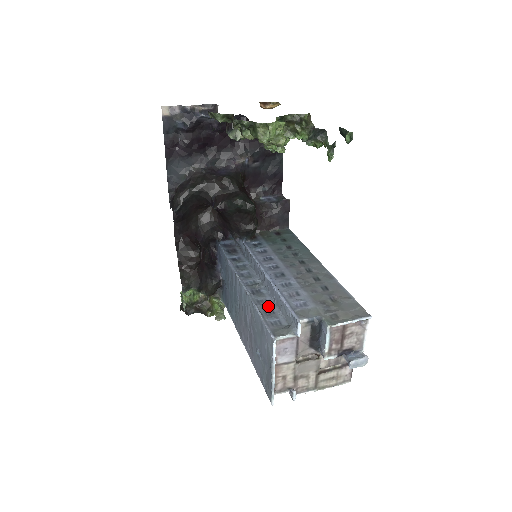
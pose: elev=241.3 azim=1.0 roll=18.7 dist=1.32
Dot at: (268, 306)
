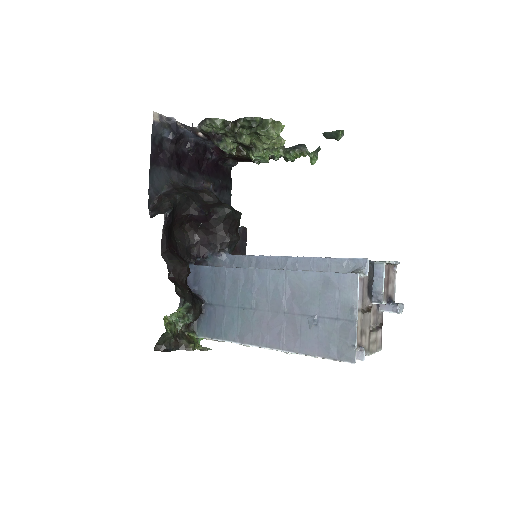
Dot at: occluded
